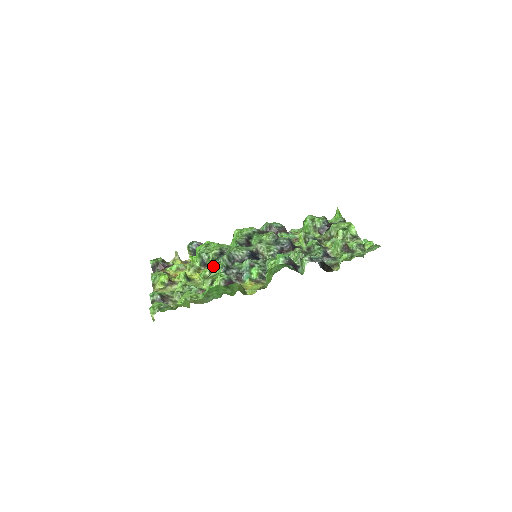
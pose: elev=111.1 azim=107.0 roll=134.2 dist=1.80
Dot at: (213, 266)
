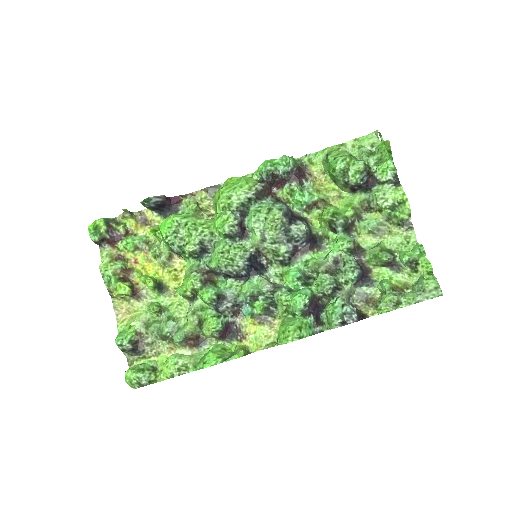
Dot at: (196, 290)
